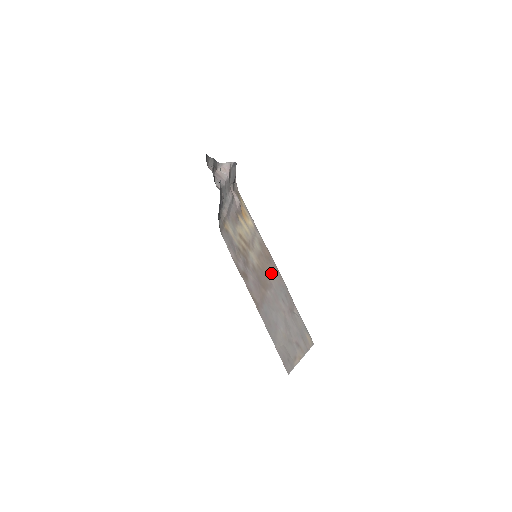
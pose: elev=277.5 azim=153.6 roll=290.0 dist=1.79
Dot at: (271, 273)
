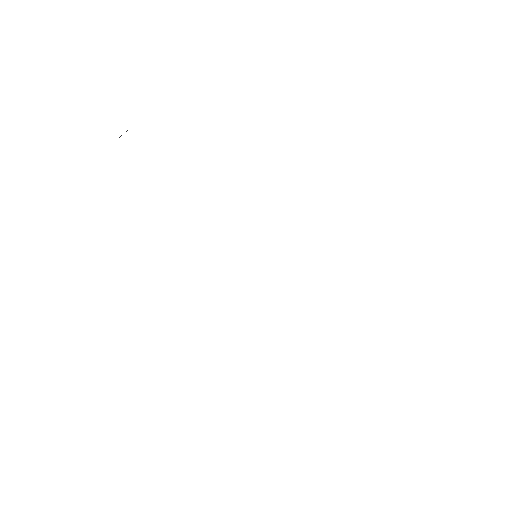
Dot at: occluded
